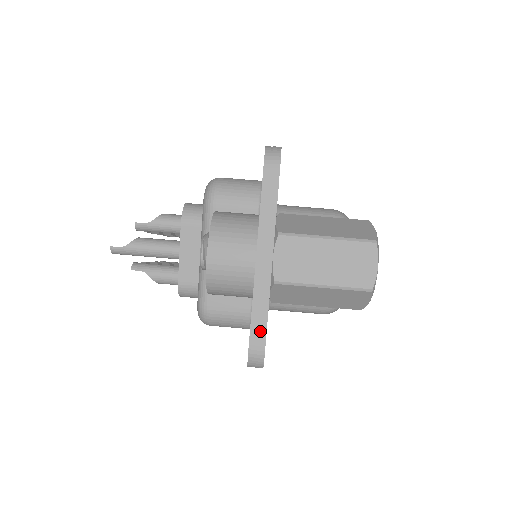
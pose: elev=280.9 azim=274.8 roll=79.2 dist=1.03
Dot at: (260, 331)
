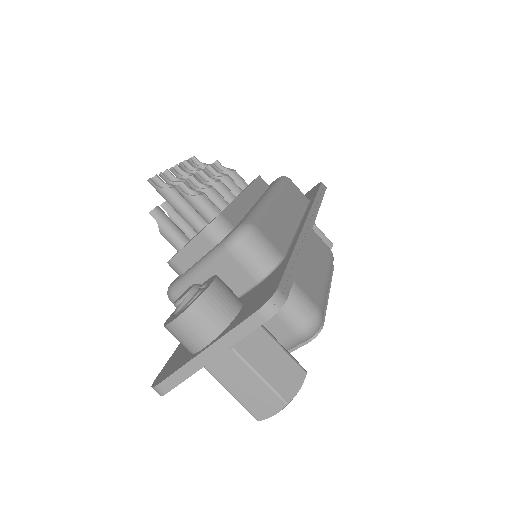
Dot at: (171, 384)
